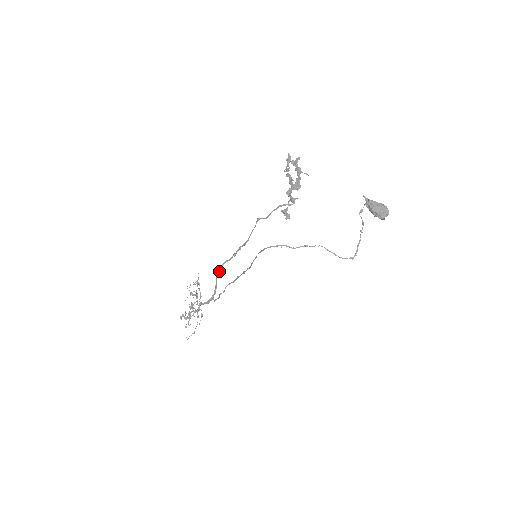
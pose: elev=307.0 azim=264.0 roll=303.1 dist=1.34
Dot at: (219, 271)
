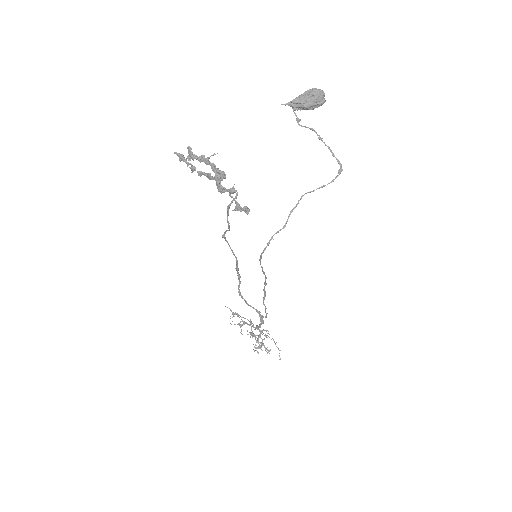
Dot at: (242, 298)
